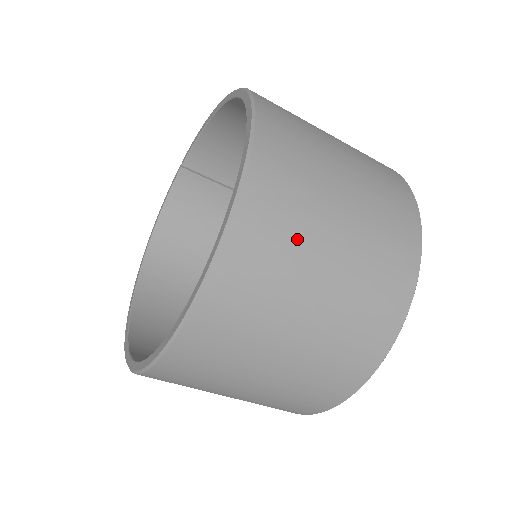
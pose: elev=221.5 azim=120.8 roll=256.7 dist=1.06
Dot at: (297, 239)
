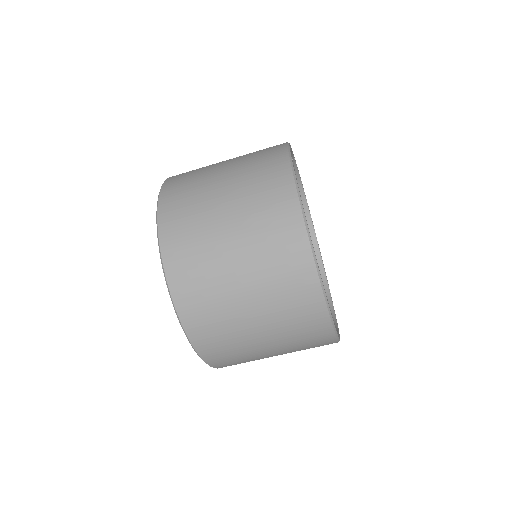
Dot at: (231, 333)
